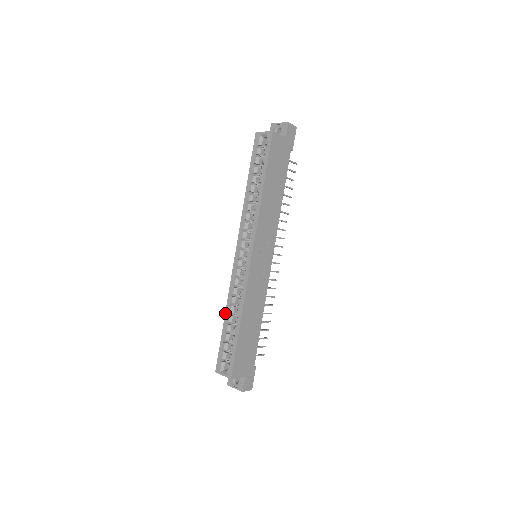
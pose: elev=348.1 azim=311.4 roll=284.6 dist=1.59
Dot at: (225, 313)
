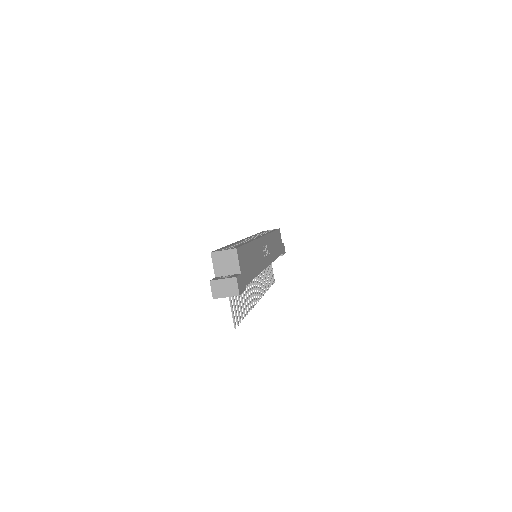
Dot at: occluded
